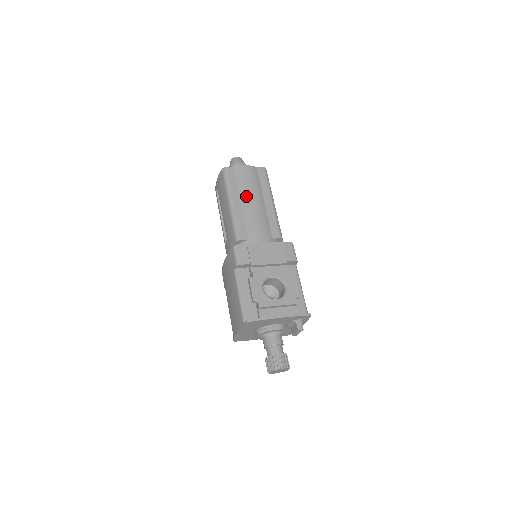
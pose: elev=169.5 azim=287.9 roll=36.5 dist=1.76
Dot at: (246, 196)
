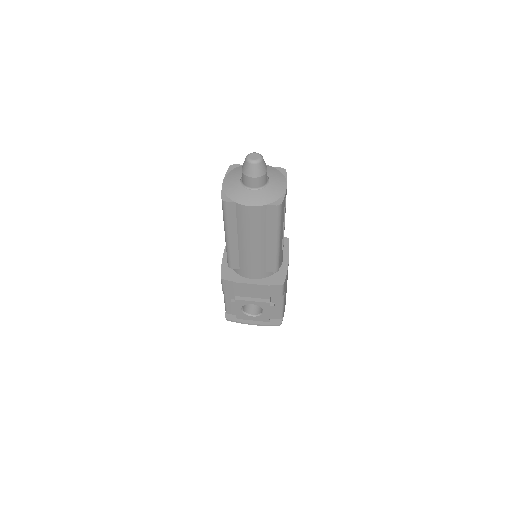
Dot at: (244, 237)
